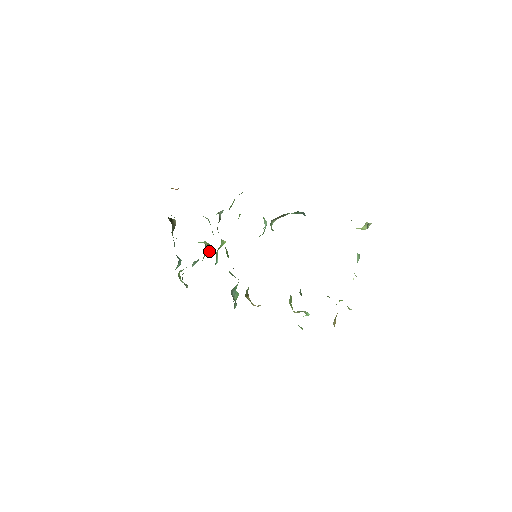
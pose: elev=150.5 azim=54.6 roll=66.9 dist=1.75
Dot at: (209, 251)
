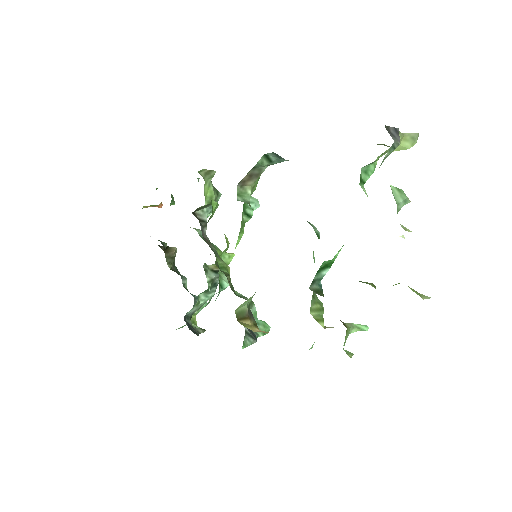
Dot at: (217, 274)
